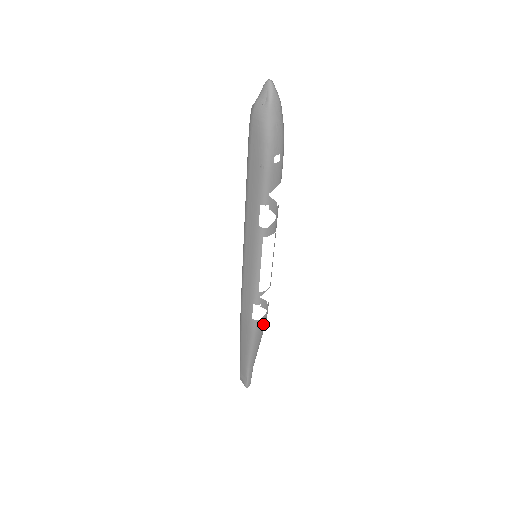
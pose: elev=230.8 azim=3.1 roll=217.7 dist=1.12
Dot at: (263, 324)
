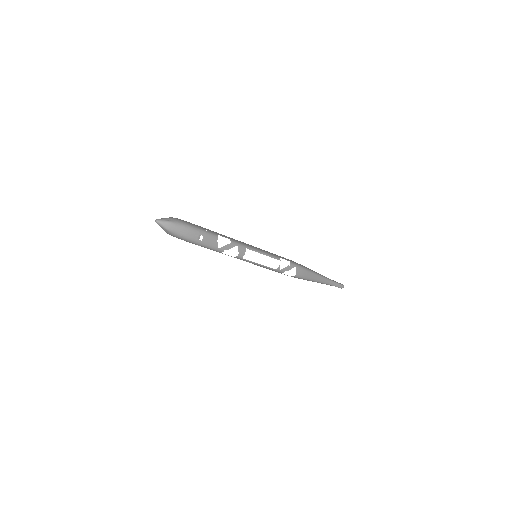
Dot at: (302, 271)
